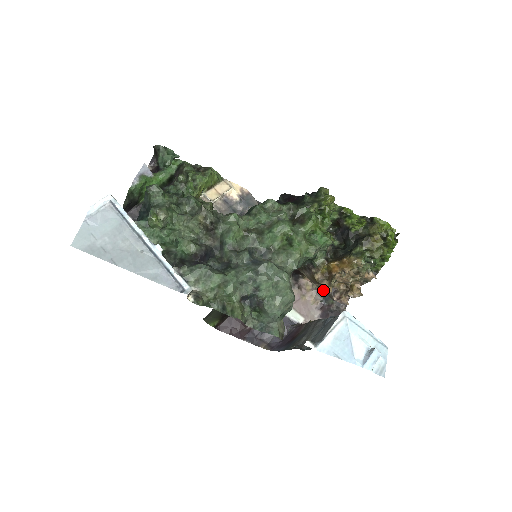
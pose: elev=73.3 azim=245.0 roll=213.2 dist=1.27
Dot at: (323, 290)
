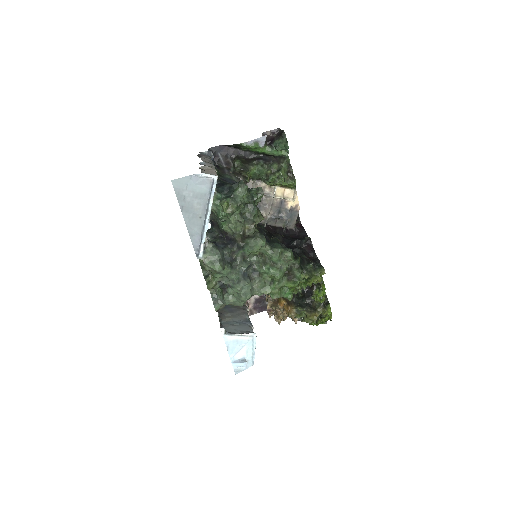
Dot at: occluded
